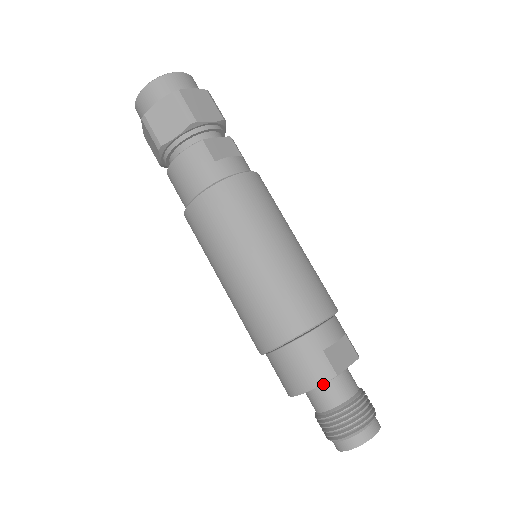
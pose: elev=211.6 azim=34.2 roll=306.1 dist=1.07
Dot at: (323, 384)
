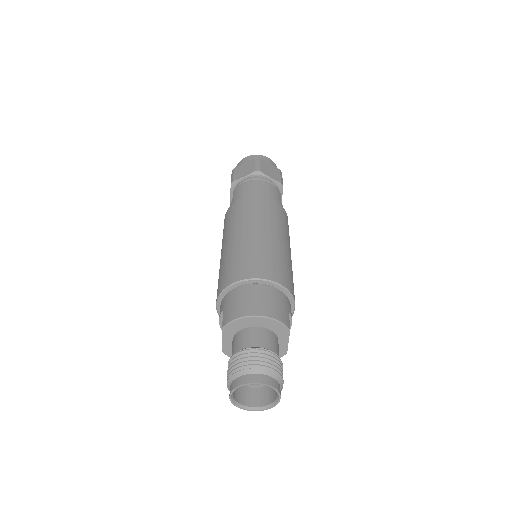
Dot at: (270, 331)
